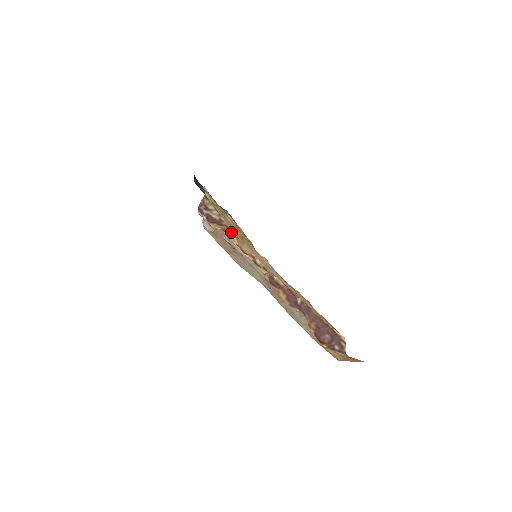
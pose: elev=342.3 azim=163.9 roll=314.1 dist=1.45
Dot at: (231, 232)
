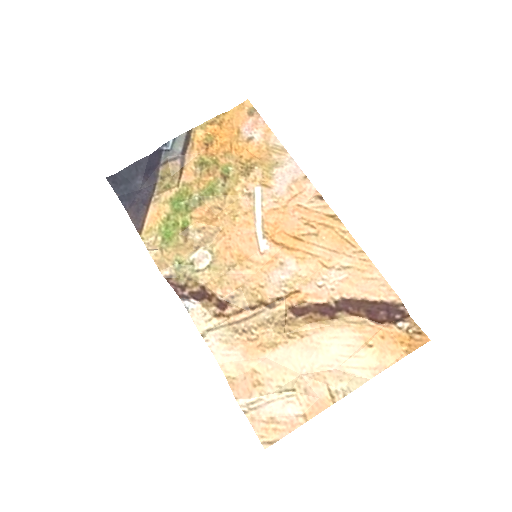
Dot at: (224, 303)
